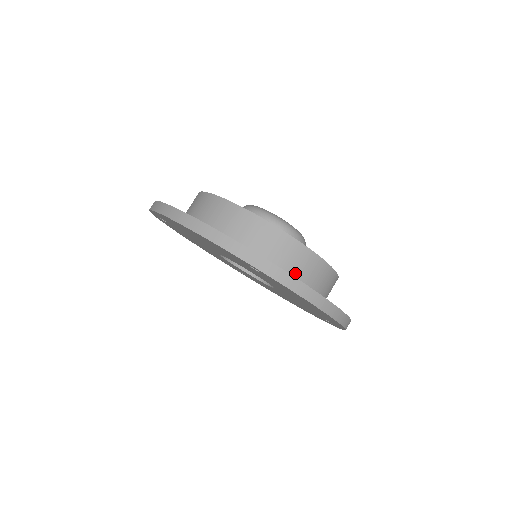
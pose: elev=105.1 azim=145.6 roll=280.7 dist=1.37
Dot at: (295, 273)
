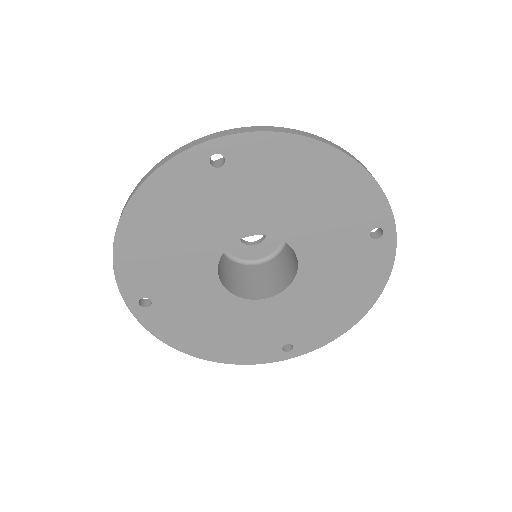
Dot at: occluded
